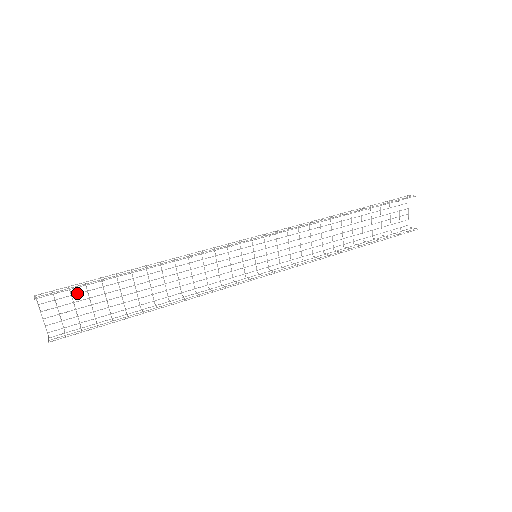
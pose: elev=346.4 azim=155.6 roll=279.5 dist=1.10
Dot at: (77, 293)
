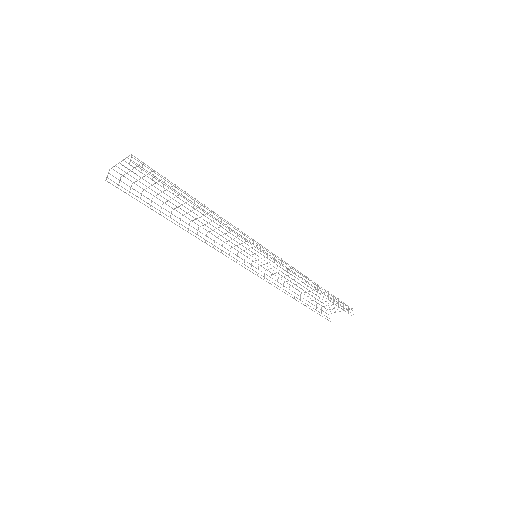
Dot at: occluded
